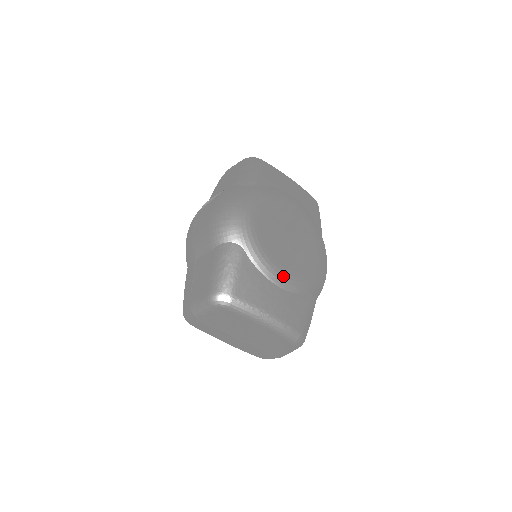
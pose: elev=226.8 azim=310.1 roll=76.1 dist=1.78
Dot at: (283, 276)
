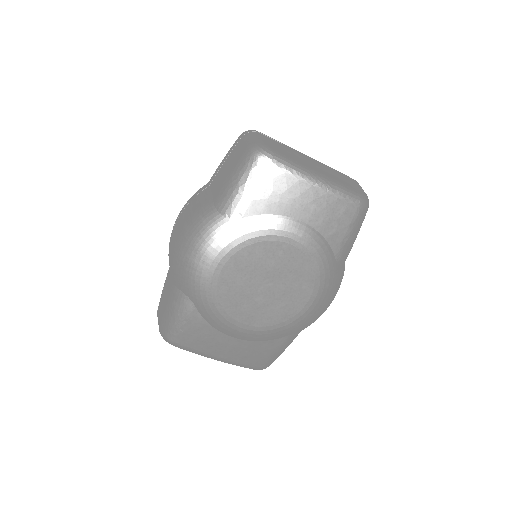
Dot at: (241, 331)
